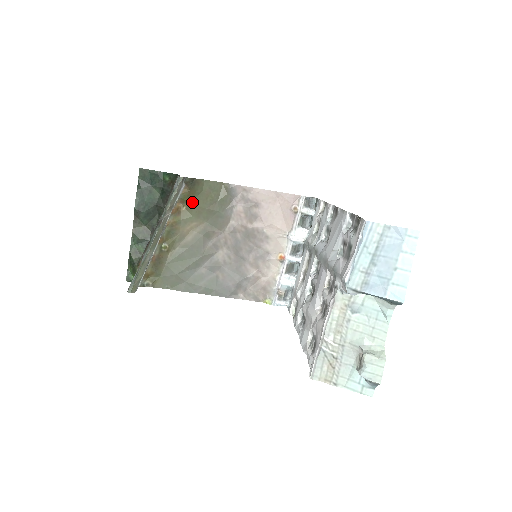
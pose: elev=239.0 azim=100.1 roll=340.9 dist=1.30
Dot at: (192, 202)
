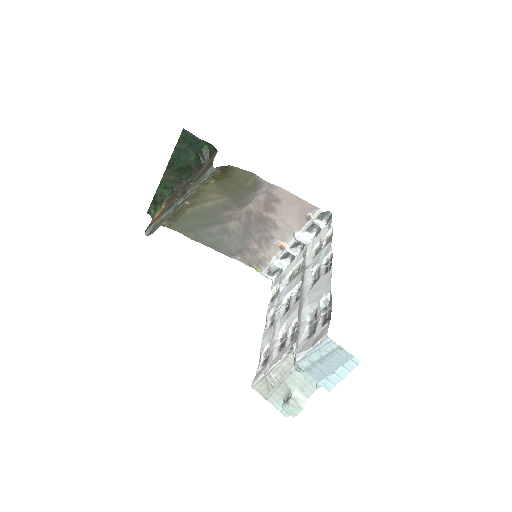
Dot at: (221, 180)
